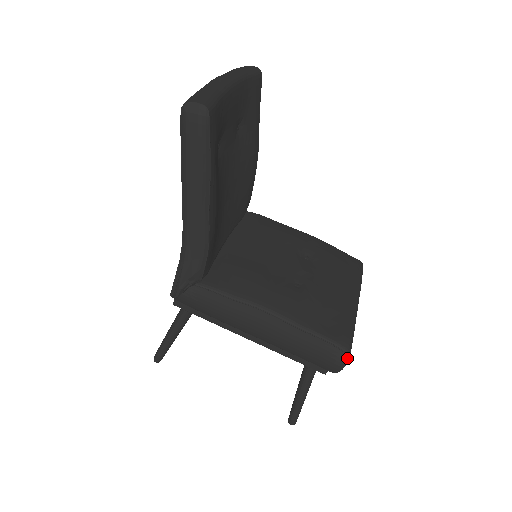
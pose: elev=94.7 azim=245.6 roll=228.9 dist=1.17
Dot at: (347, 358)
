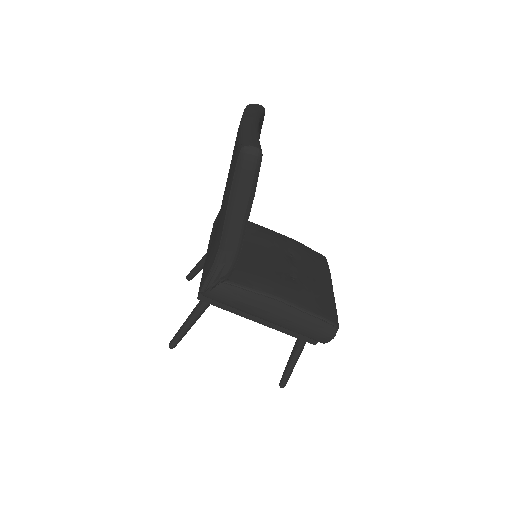
Dot at: (336, 331)
